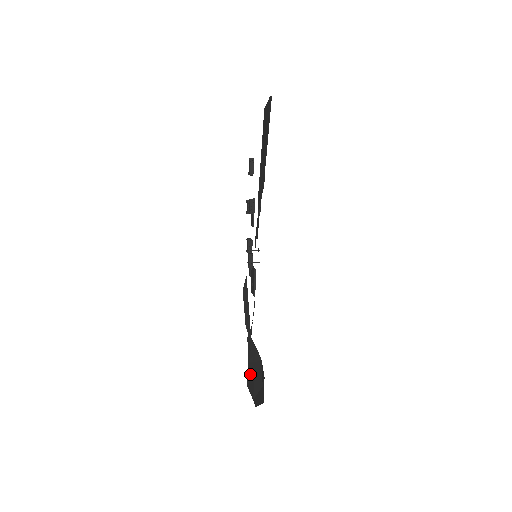
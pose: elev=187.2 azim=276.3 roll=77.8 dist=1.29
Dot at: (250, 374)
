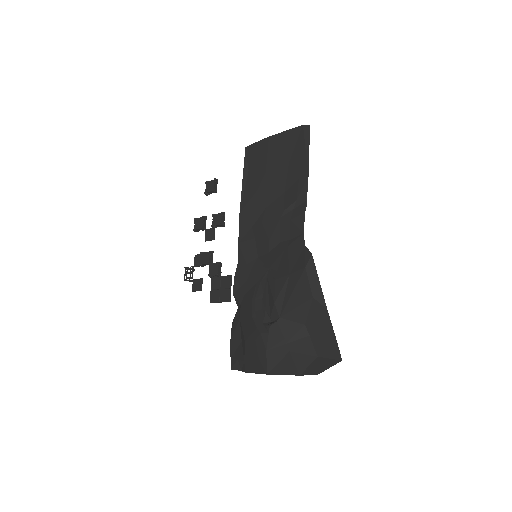
Dot at: (276, 360)
